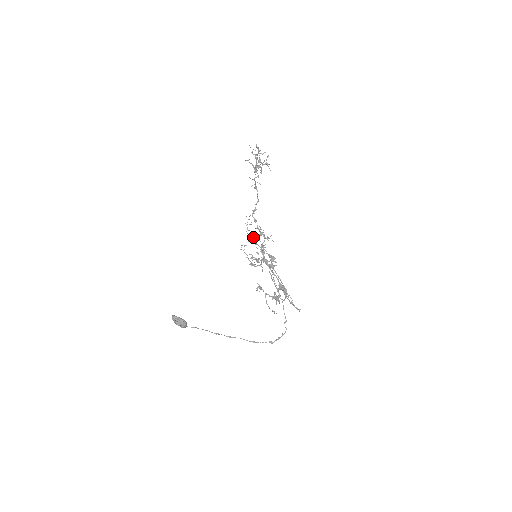
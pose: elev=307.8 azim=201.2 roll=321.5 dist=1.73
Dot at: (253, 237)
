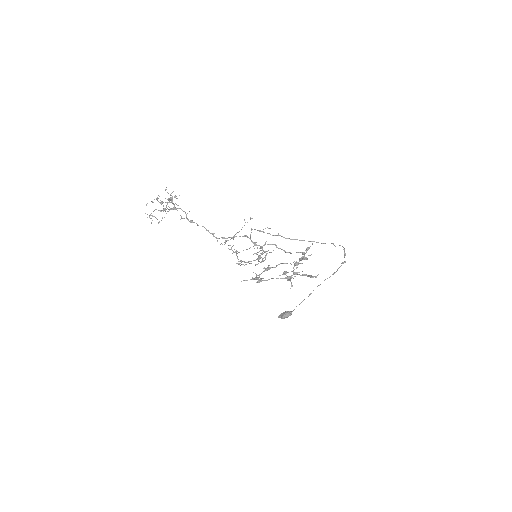
Dot at: (237, 253)
